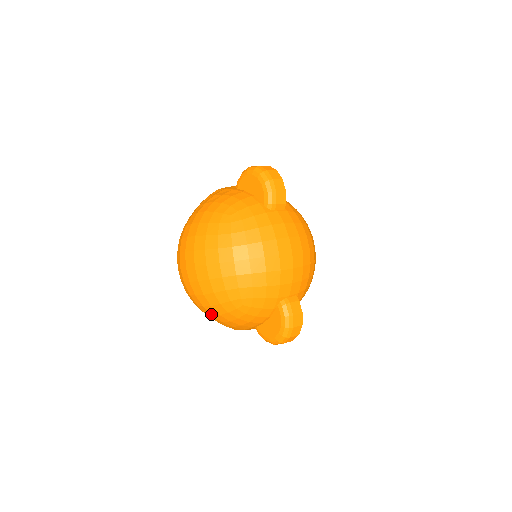
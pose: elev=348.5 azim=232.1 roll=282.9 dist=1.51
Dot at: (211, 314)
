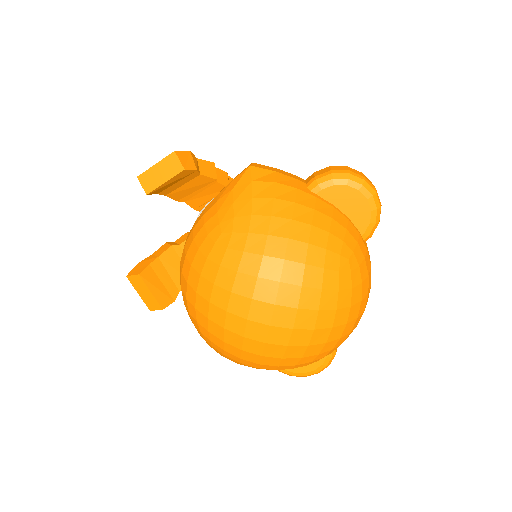
Dot at: (258, 368)
